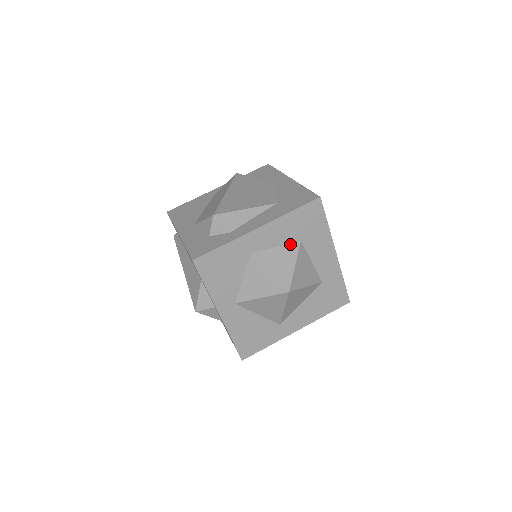
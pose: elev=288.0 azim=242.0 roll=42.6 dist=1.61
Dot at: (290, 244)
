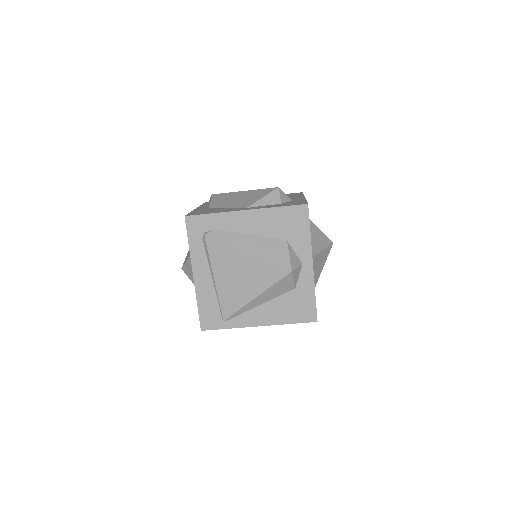
Dot at: occluded
